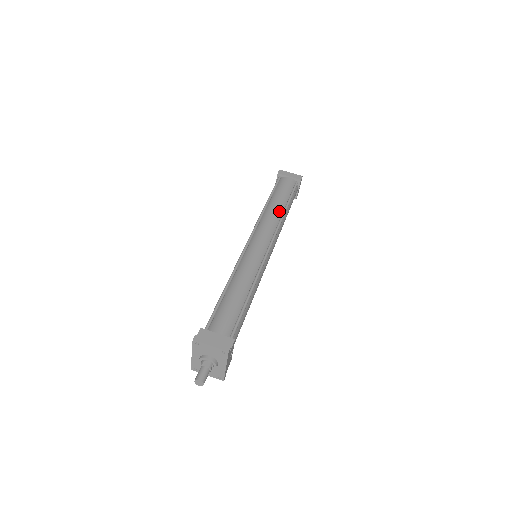
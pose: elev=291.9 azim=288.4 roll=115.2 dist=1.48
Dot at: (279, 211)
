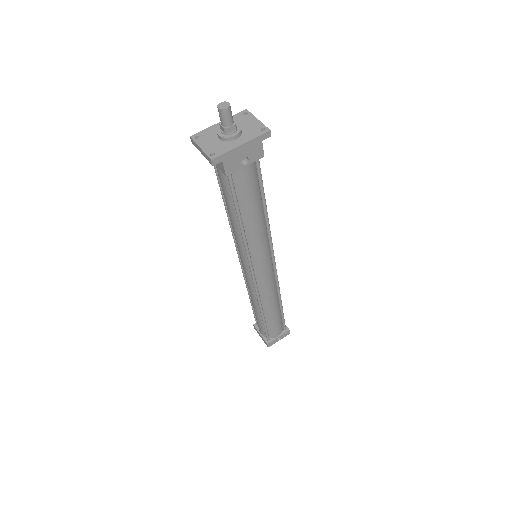
Dot at: occluded
